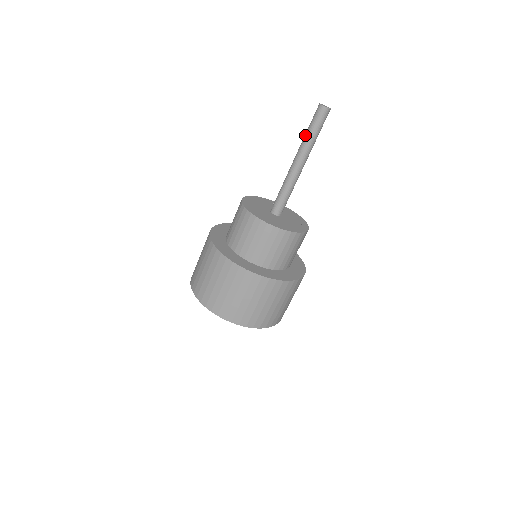
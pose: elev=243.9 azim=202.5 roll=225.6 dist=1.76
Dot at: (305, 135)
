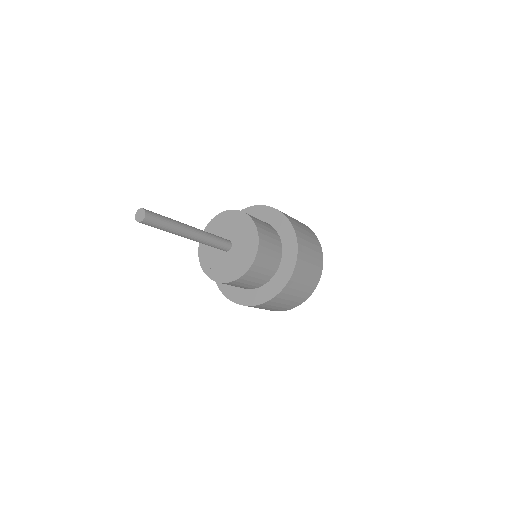
Dot at: occluded
